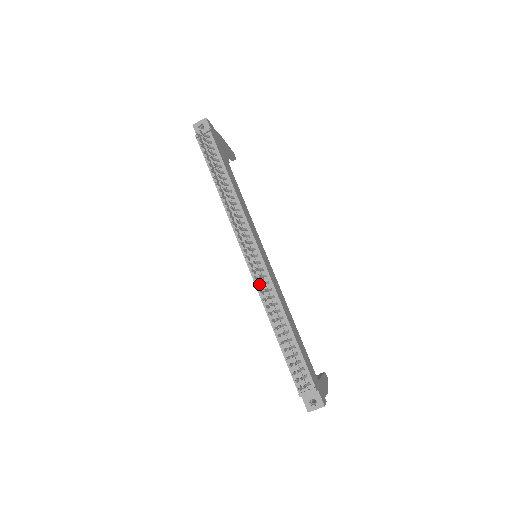
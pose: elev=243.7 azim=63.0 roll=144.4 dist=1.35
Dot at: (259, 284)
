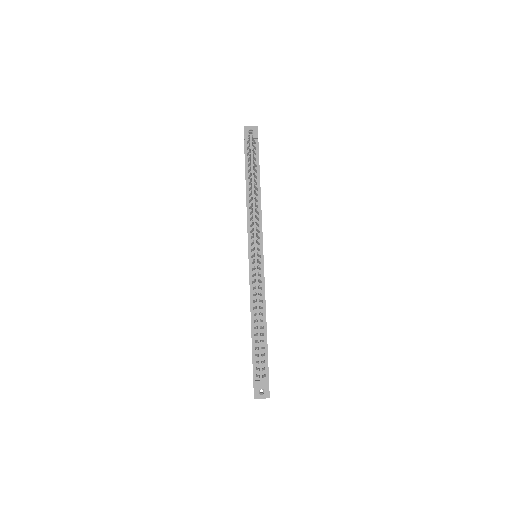
Dot at: occluded
